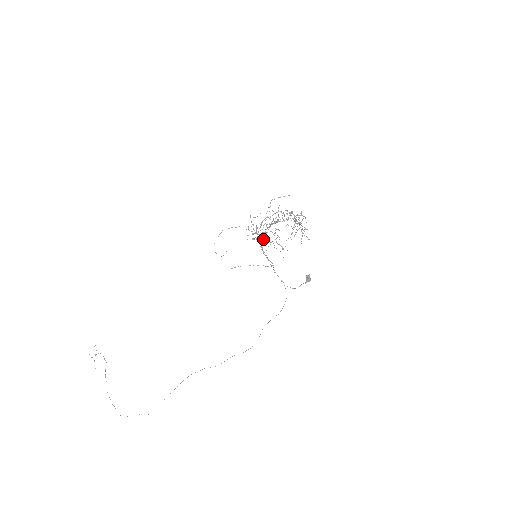
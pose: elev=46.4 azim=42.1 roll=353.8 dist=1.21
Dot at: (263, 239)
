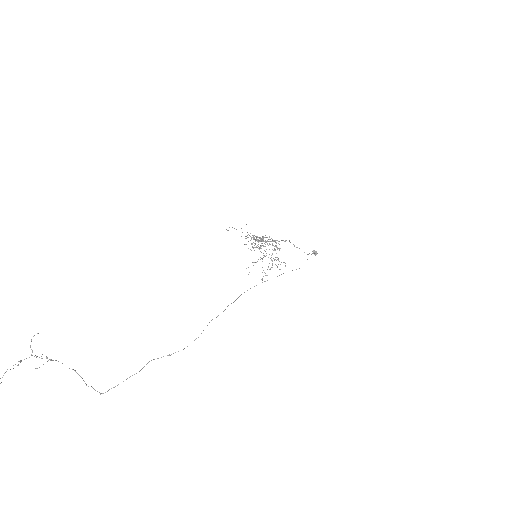
Dot at: (261, 243)
